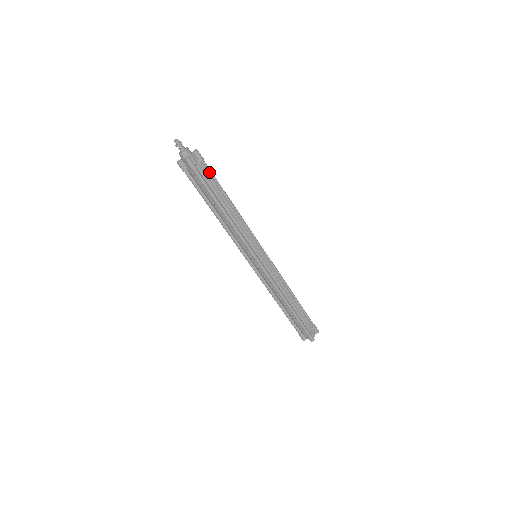
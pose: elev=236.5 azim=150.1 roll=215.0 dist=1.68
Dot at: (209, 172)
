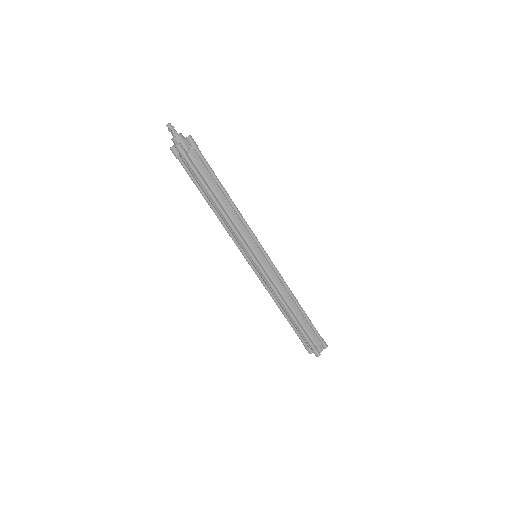
Dot at: (203, 161)
